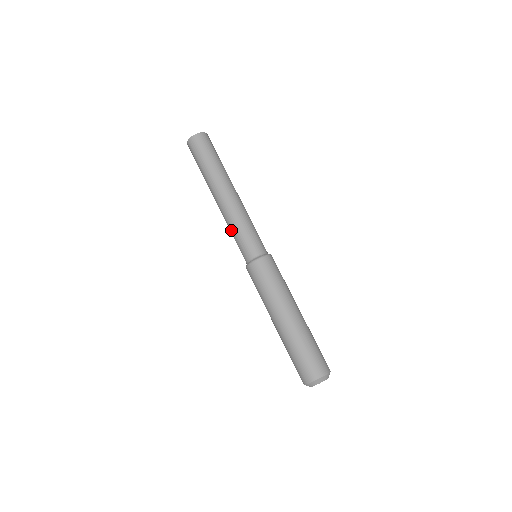
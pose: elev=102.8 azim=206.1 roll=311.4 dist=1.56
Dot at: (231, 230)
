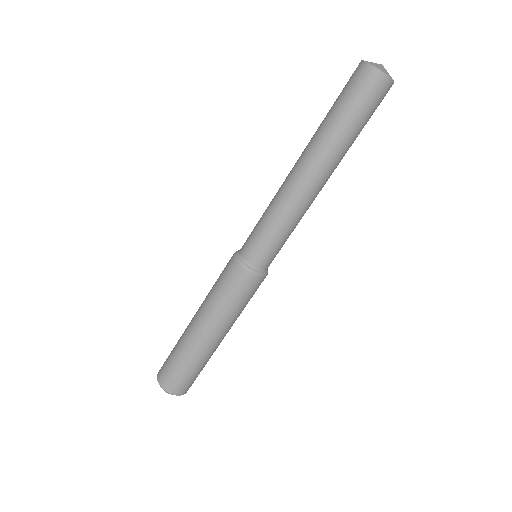
Dot at: (267, 210)
